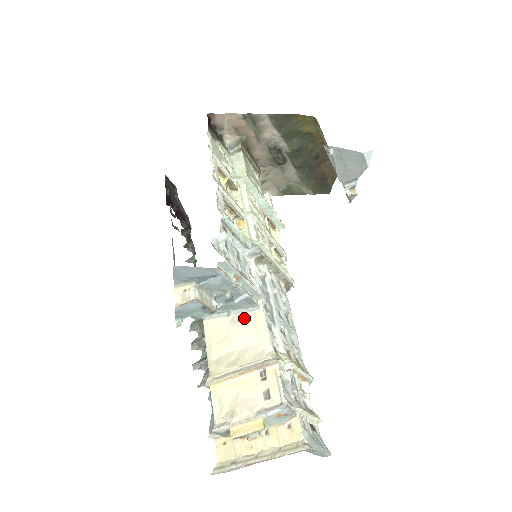
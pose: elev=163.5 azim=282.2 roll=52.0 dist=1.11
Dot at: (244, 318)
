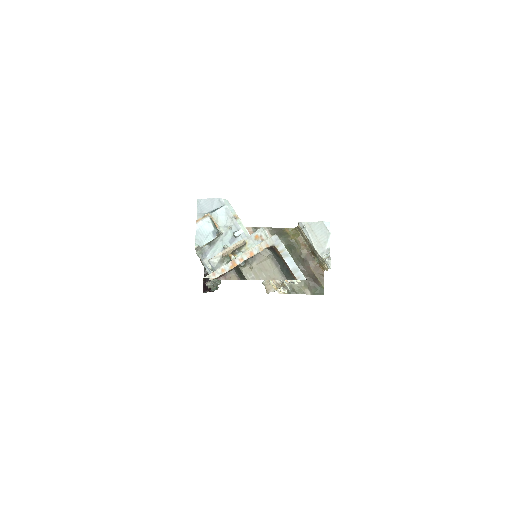
Dot at: occluded
